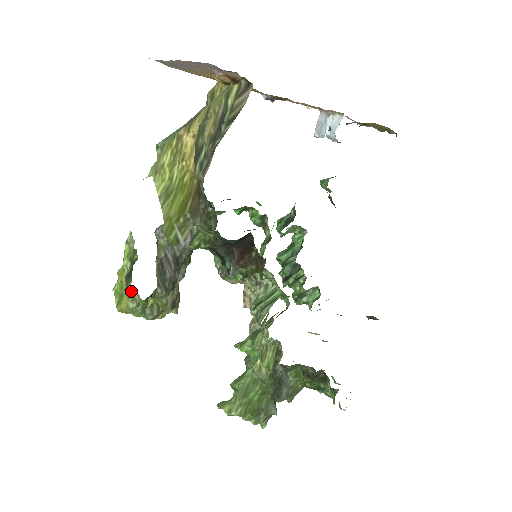
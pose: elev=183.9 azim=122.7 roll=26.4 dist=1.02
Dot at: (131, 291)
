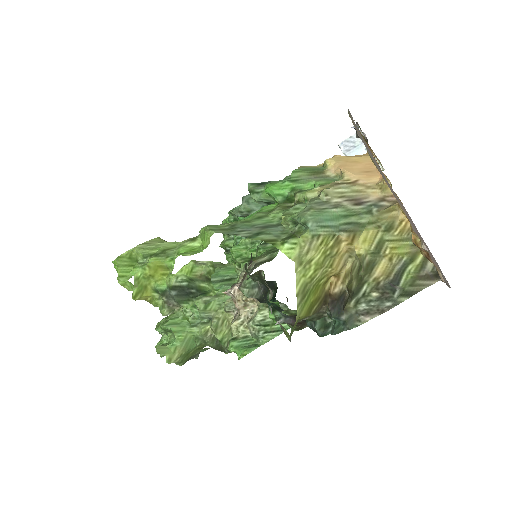
Dot at: (176, 305)
